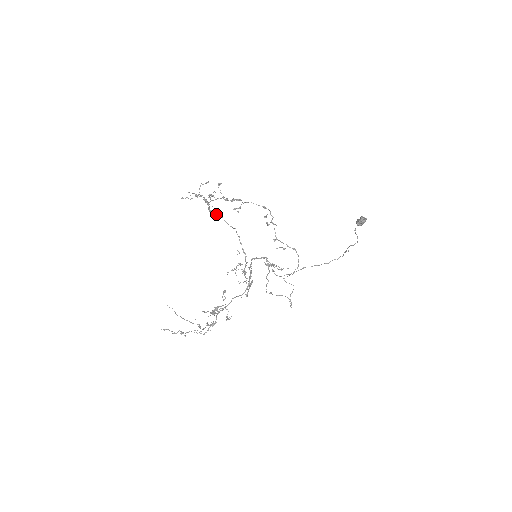
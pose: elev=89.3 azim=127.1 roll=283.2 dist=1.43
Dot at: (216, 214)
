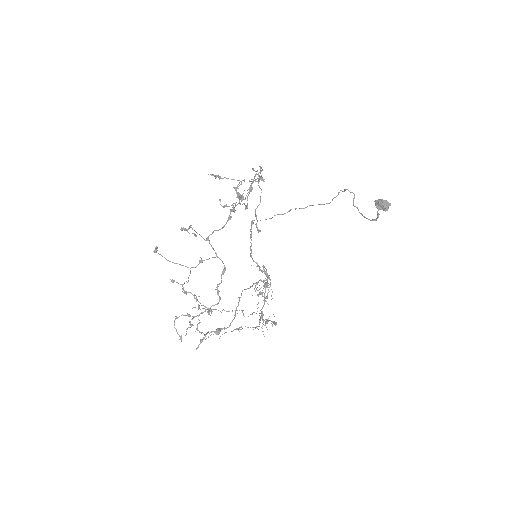
Dot at: (232, 321)
